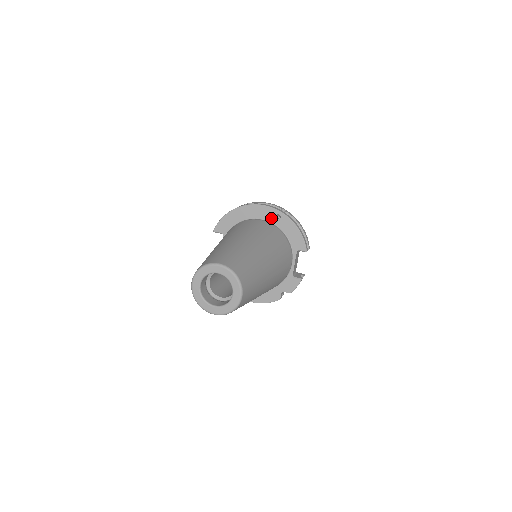
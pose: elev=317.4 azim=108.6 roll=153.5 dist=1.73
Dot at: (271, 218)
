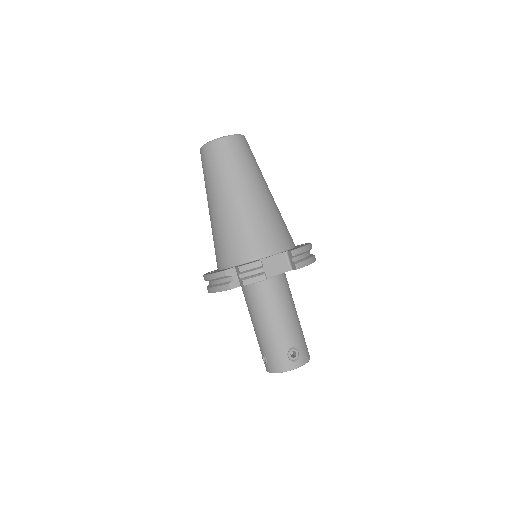
Dot at: occluded
